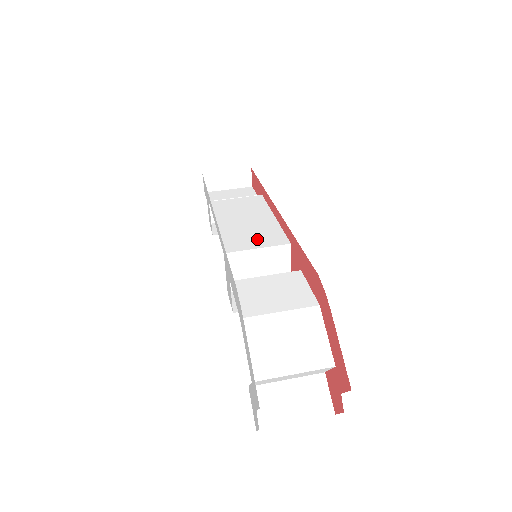
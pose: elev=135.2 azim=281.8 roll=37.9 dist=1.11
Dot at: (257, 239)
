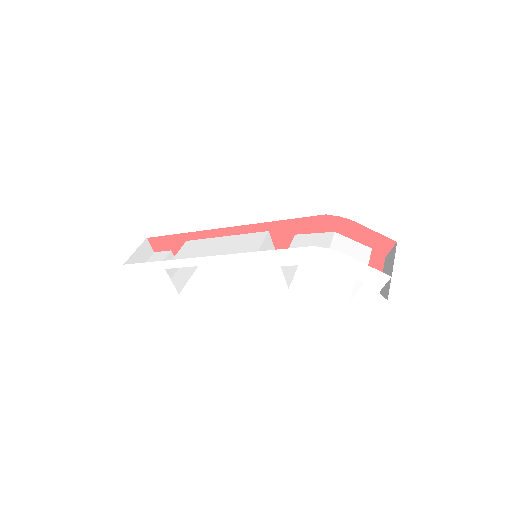
Dot at: (249, 245)
